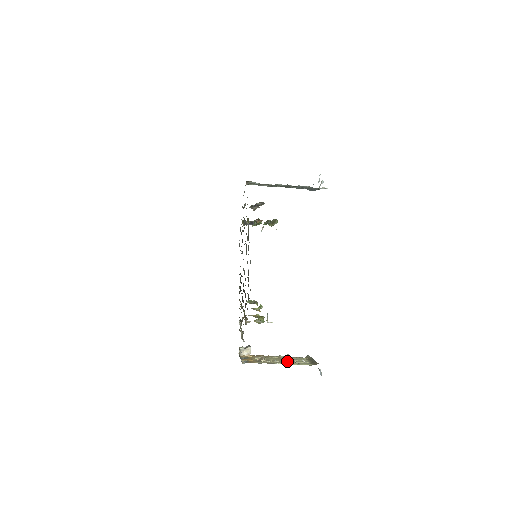
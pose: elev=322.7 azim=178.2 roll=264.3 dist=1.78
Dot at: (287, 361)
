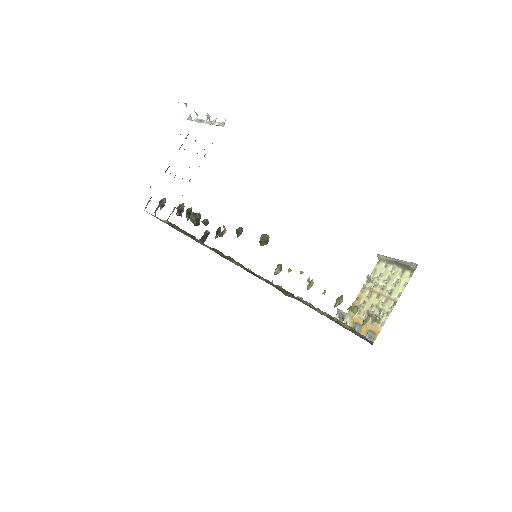
Dot at: (388, 292)
